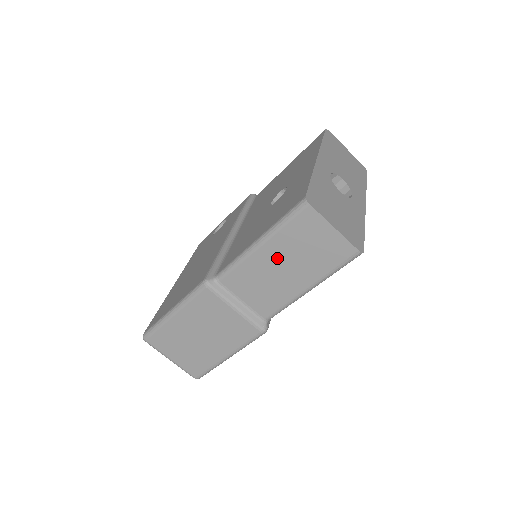
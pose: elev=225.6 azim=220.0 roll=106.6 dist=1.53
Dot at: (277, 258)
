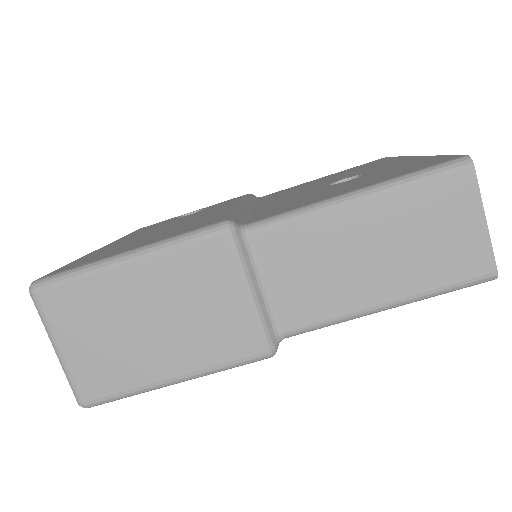
Dot at: (371, 232)
